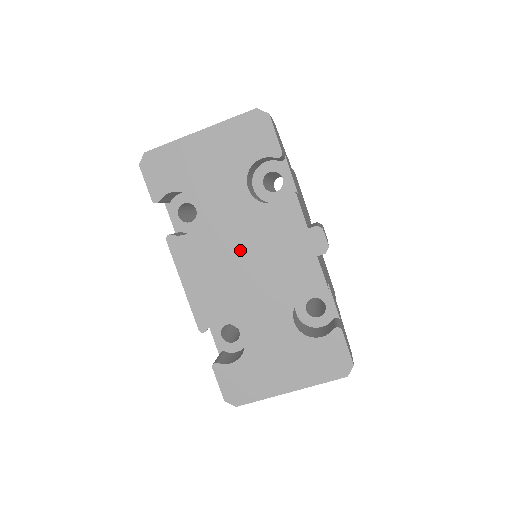
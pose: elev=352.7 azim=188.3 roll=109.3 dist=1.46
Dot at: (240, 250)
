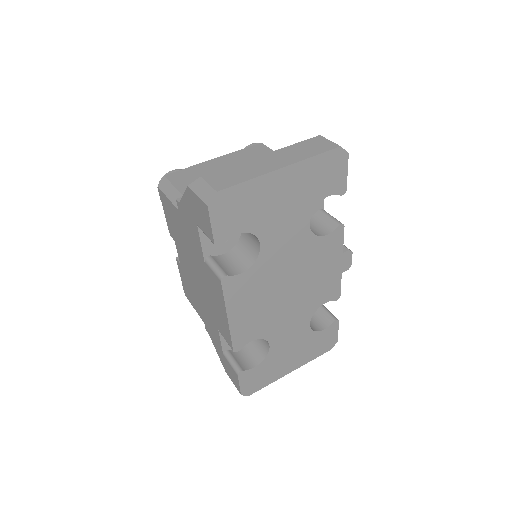
Dot at: (287, 279)
